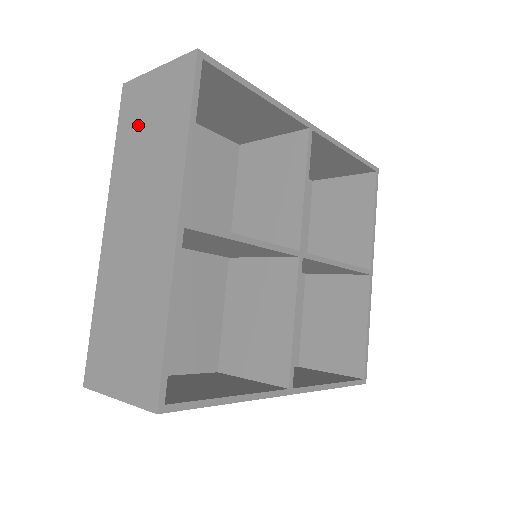
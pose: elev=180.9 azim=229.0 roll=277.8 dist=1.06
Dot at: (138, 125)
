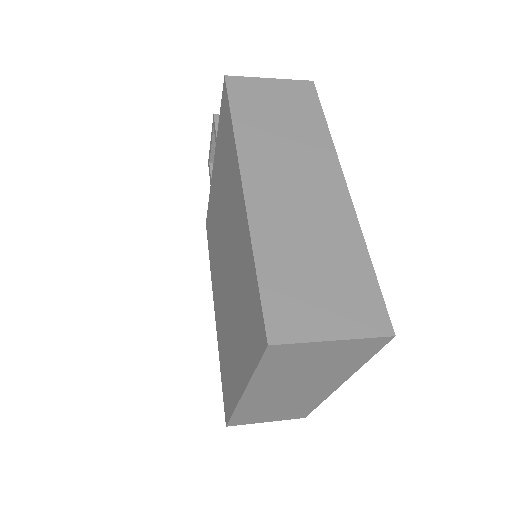
Dot at: (297, 364)
